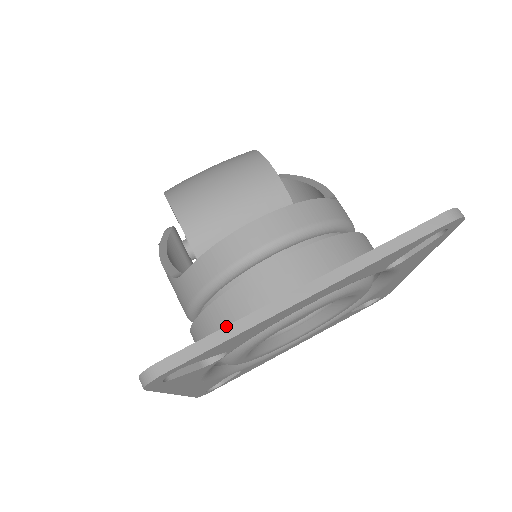
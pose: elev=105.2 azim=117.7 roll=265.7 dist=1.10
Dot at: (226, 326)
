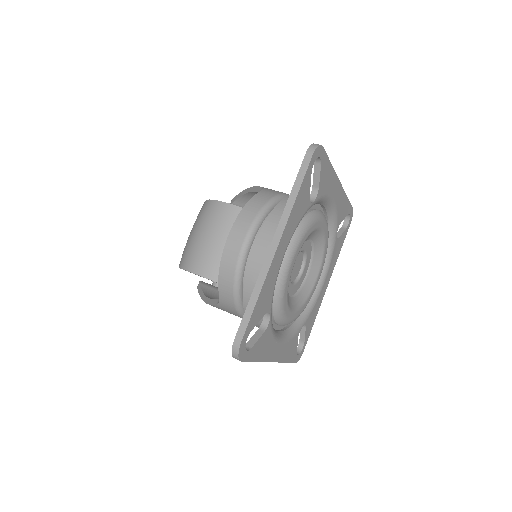
Dot at: (250, 298)
